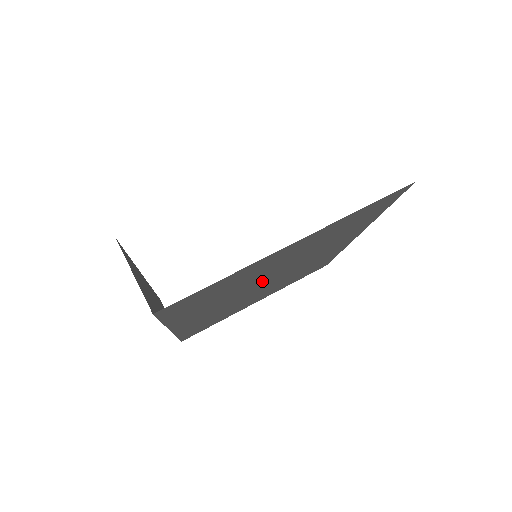
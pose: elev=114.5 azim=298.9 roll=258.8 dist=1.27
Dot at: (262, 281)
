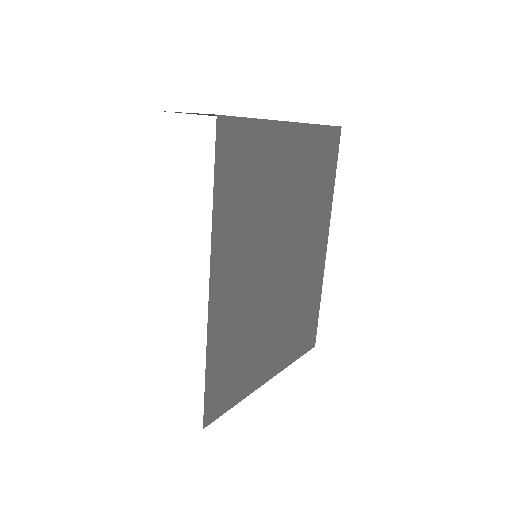
Dot at: (275, 239)
